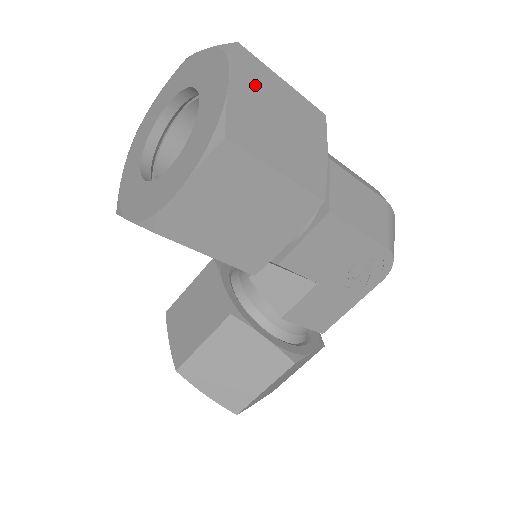
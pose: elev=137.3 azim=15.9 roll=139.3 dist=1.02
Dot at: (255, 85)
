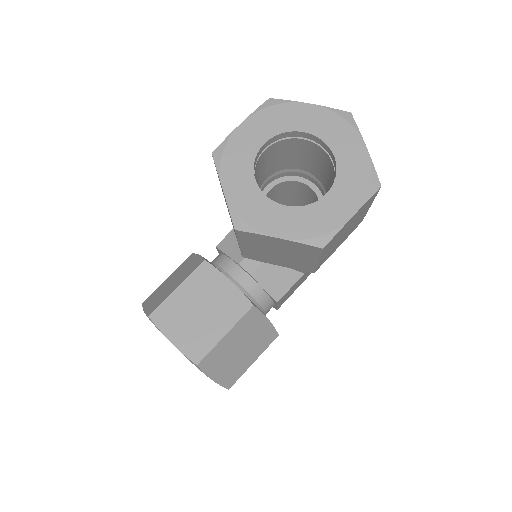
Dot at: occluded
